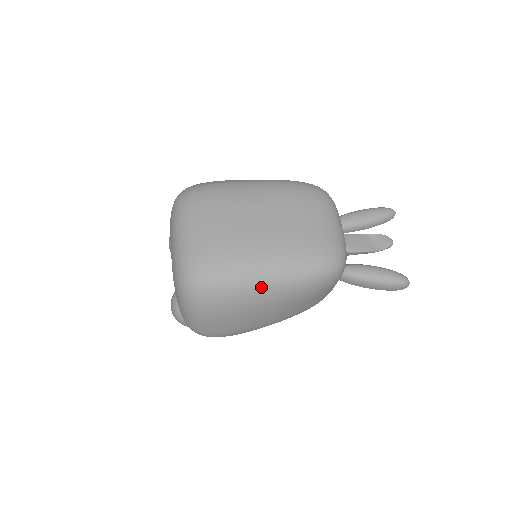
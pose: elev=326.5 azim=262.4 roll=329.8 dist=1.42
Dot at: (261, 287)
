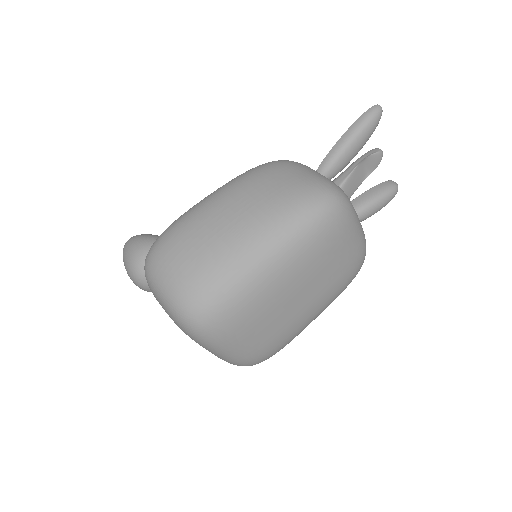
Dot at: occluded
